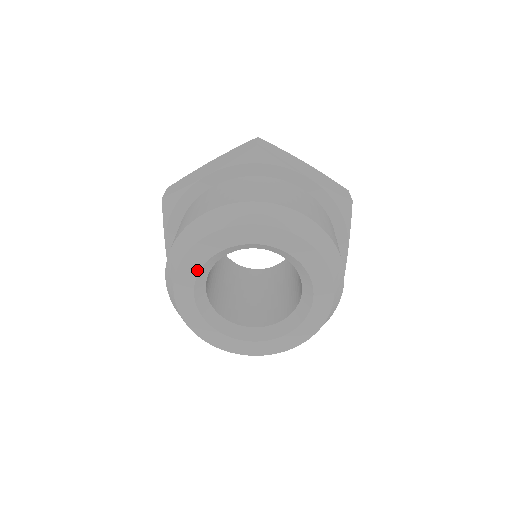
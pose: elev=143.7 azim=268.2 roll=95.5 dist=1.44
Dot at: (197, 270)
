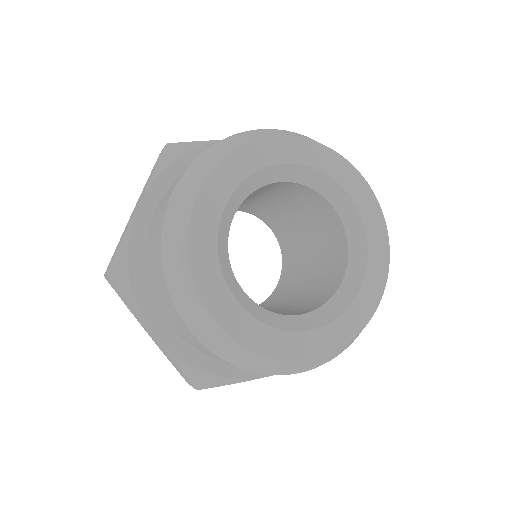
Dot at: (215, 258)
